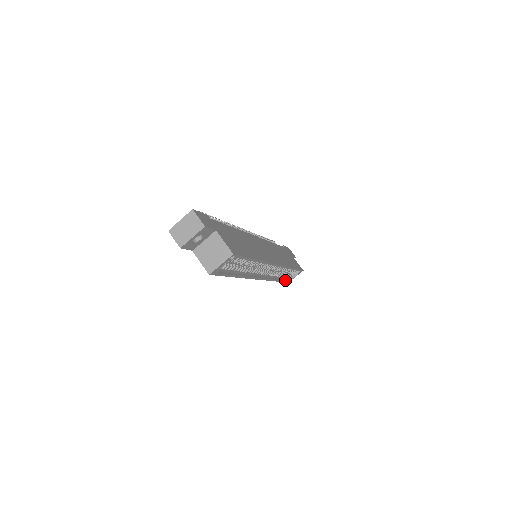
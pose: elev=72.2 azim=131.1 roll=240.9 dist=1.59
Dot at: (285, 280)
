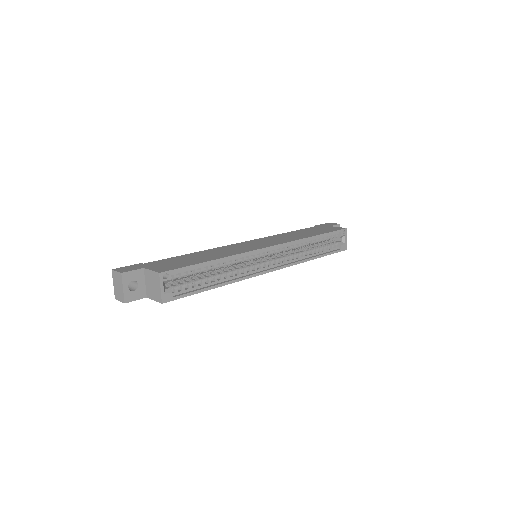
Dot at: (334, 251)
